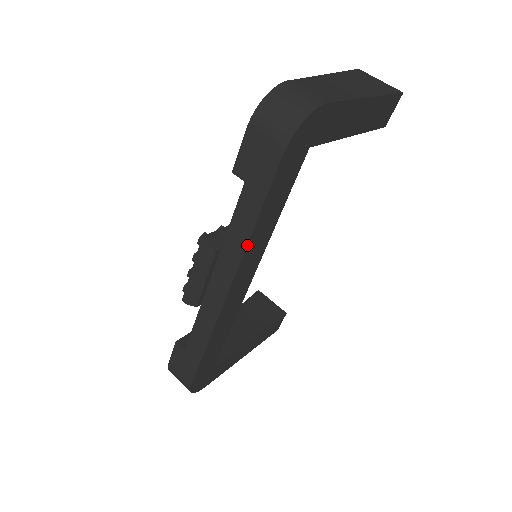
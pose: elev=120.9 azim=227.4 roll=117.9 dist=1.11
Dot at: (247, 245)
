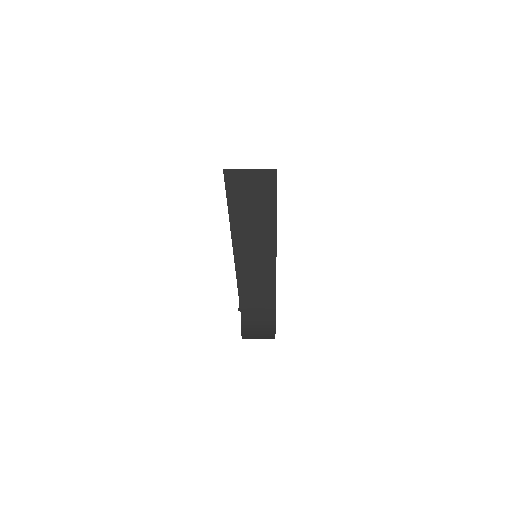
Dot at: occluded
